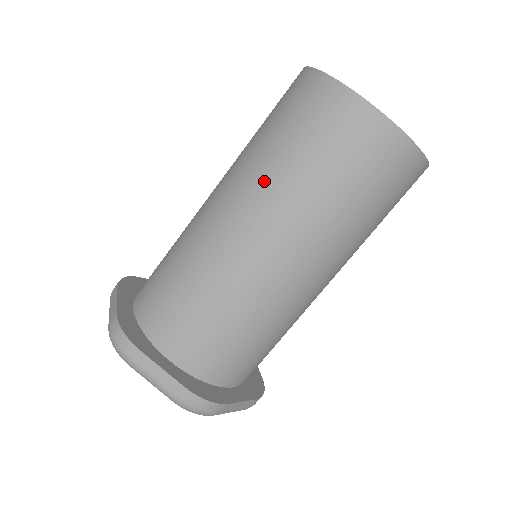
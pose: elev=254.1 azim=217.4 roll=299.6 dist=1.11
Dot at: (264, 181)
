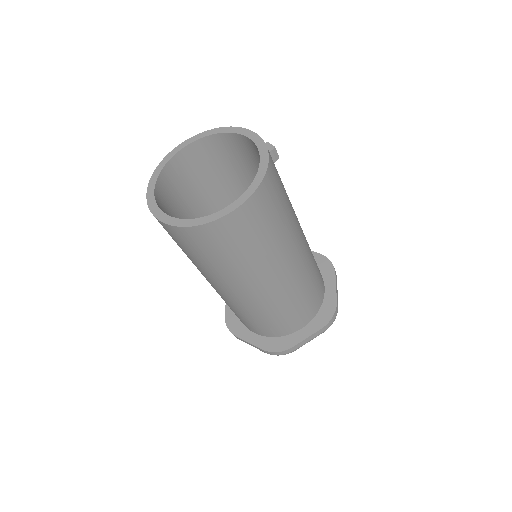
Dot at: occluded
